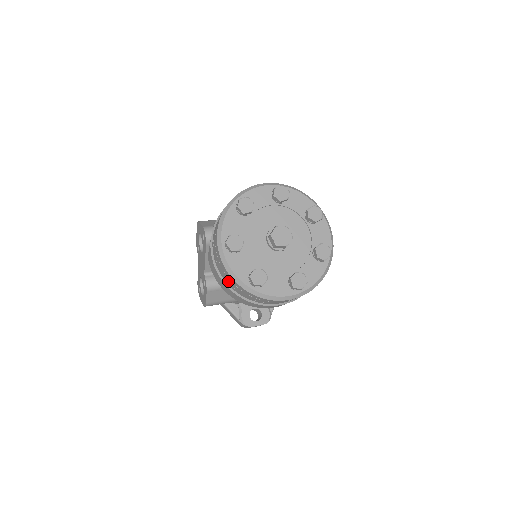
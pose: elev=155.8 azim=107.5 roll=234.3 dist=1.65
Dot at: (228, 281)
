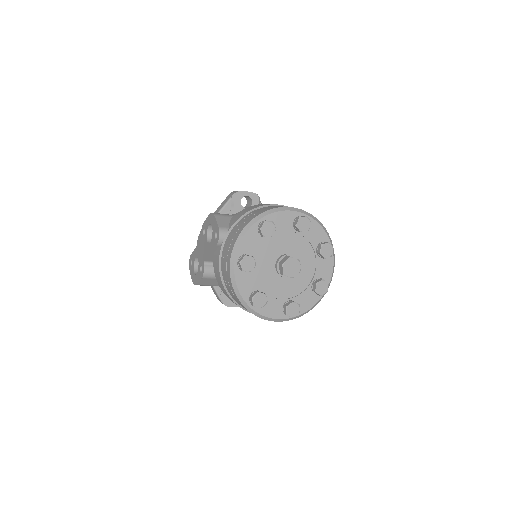
Dot at: (229, 289)
